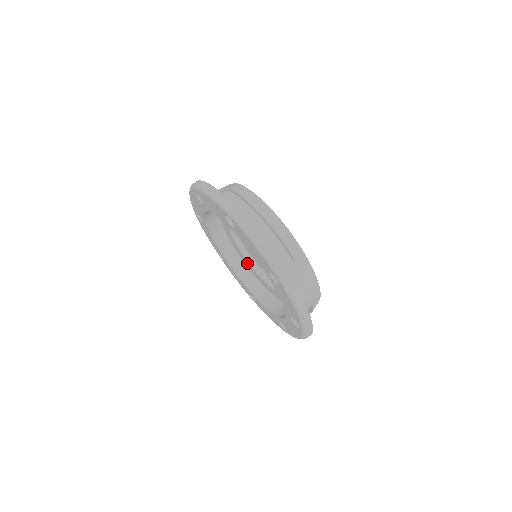
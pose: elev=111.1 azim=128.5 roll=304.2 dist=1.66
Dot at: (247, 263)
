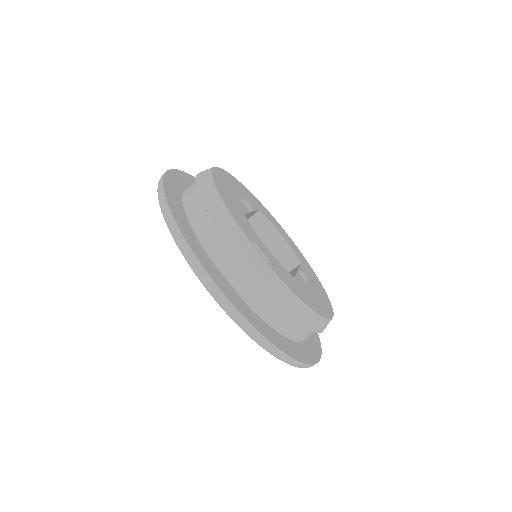
Dot at: occluded
